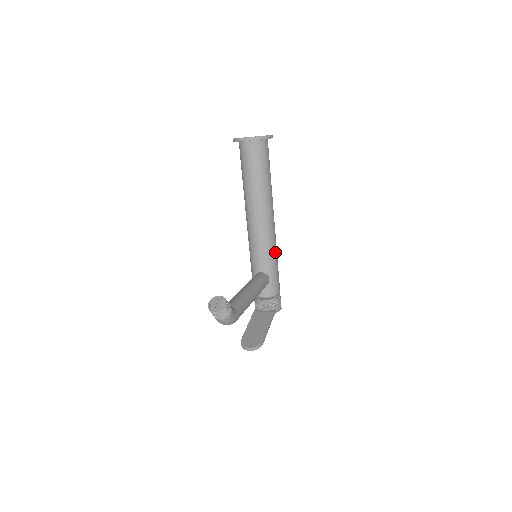
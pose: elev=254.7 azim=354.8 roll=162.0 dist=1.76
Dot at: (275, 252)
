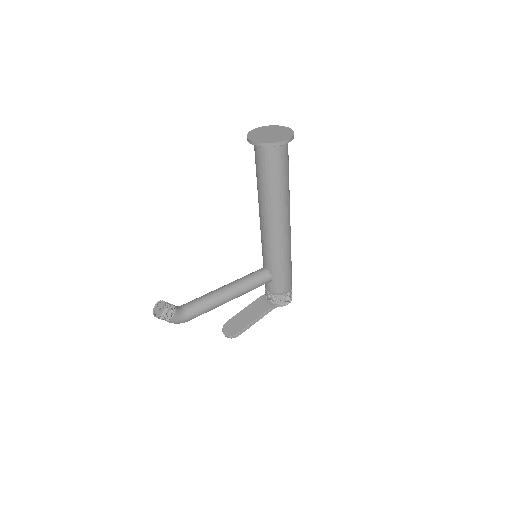
Dot at: (282, 256)
